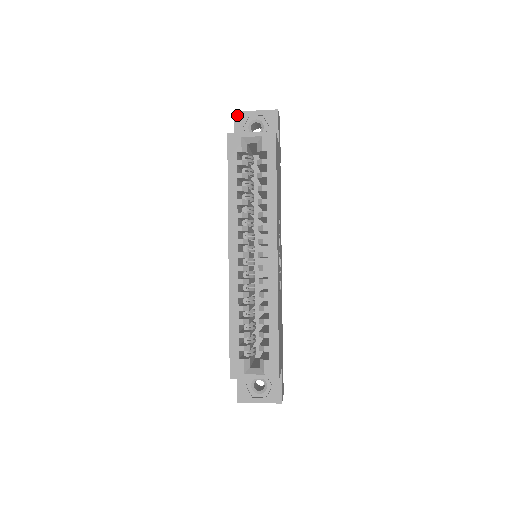
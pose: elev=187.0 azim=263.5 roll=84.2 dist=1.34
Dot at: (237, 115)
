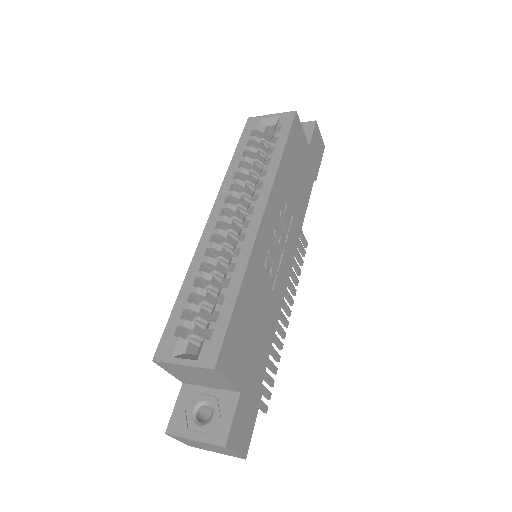
Dot at: occluded
